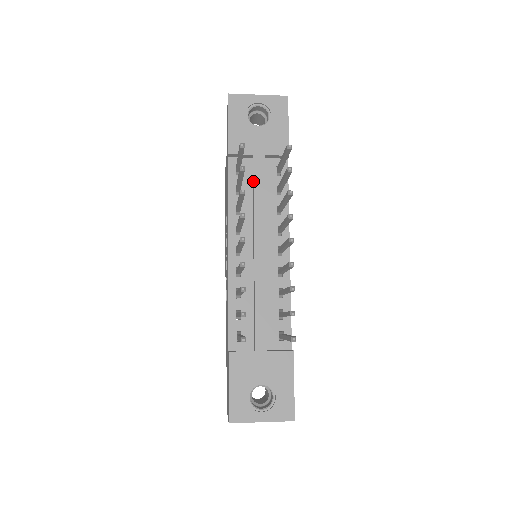
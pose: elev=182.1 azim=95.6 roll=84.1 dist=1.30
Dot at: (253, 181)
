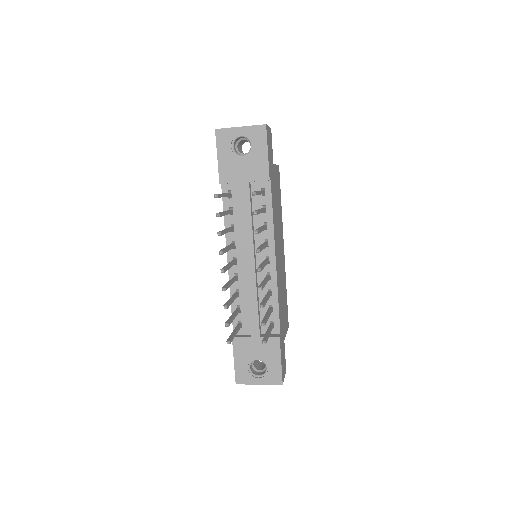
Dot at: (241, 205)
